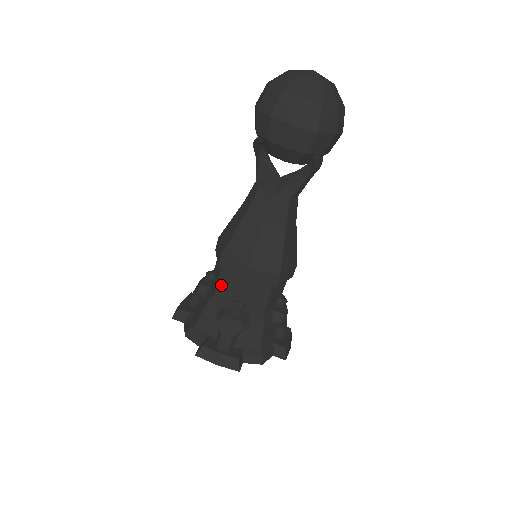
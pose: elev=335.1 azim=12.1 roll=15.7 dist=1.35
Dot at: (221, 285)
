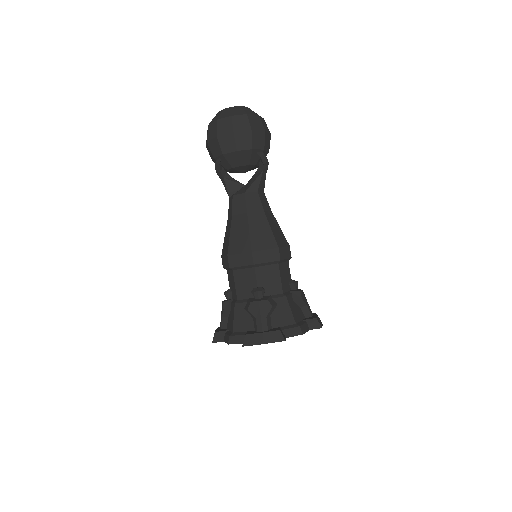
Dot at: (238, 284)
